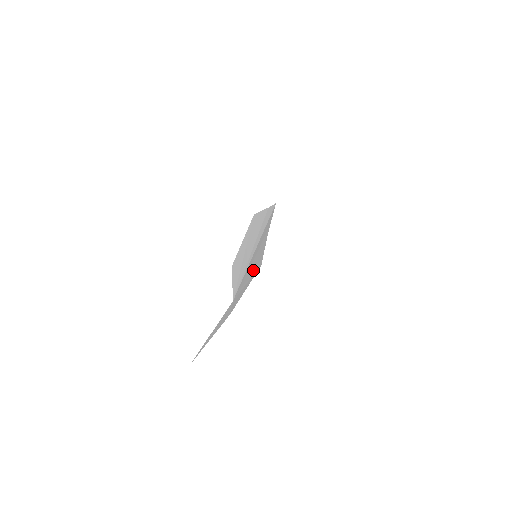
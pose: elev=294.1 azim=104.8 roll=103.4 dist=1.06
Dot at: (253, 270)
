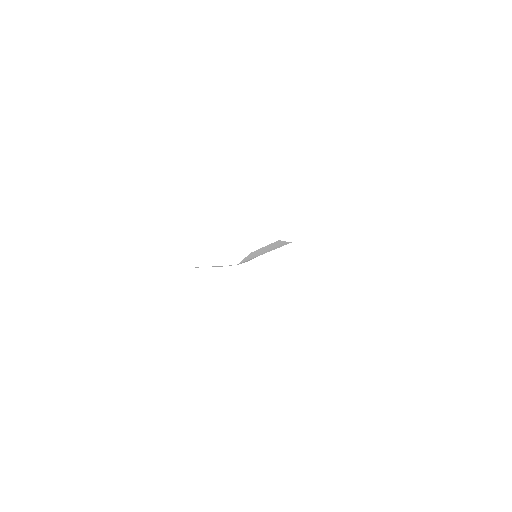
Dot at: (248, 260)
